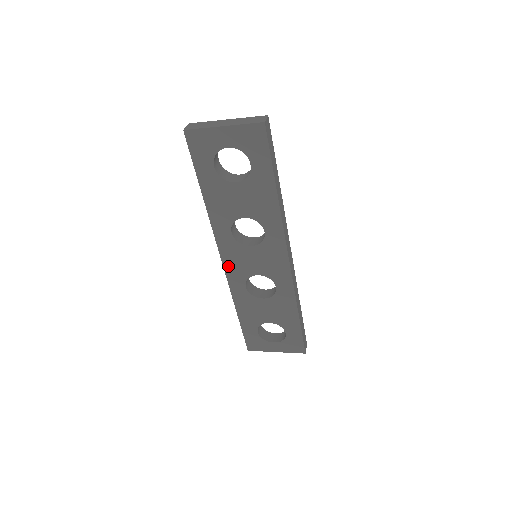
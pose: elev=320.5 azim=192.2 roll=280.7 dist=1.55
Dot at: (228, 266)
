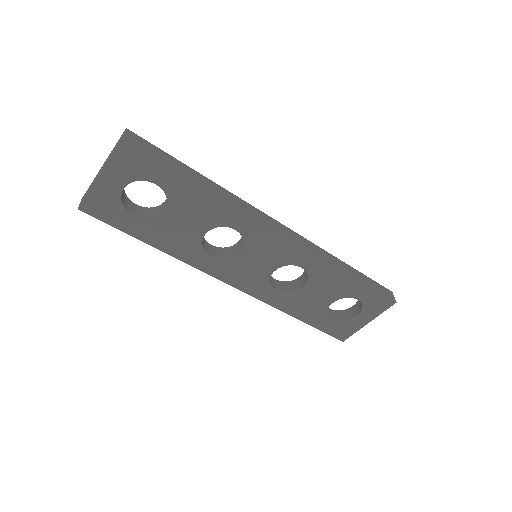
Dot at: (242, 286)
